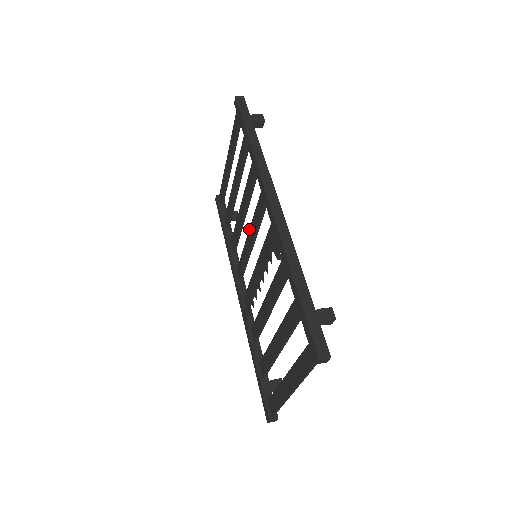
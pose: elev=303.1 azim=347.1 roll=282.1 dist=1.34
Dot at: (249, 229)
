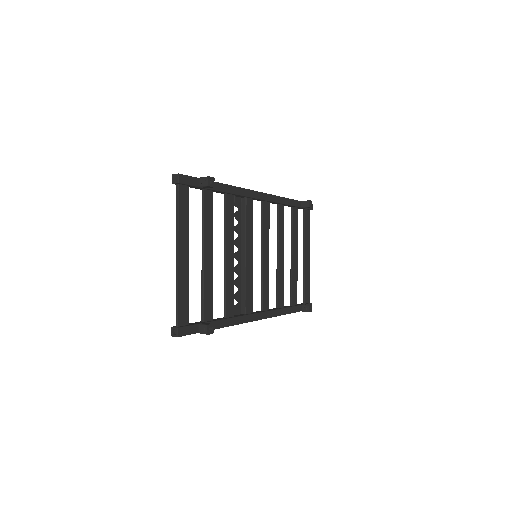
Dot at: (267, 251)
